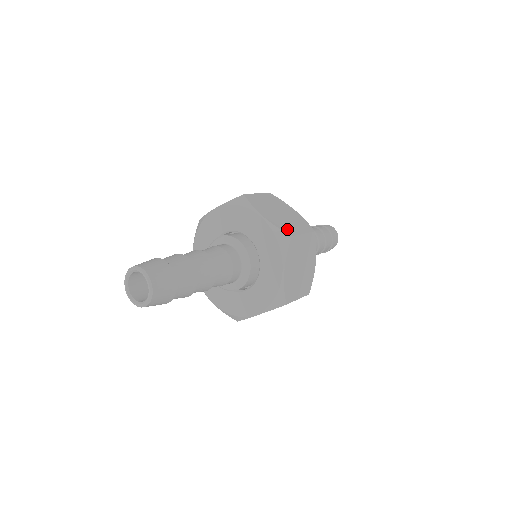
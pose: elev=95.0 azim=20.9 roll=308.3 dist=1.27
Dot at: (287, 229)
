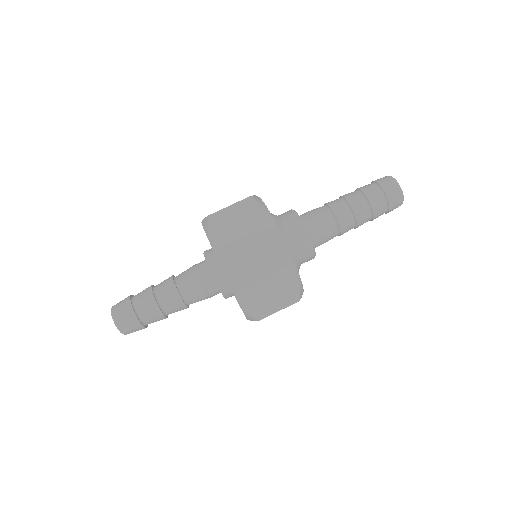
Dot at: (235, 259)
